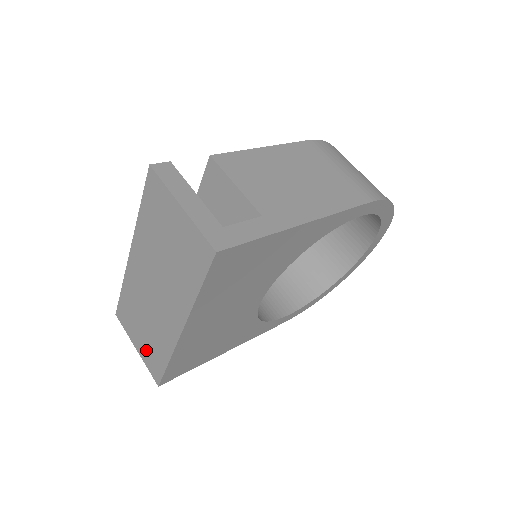
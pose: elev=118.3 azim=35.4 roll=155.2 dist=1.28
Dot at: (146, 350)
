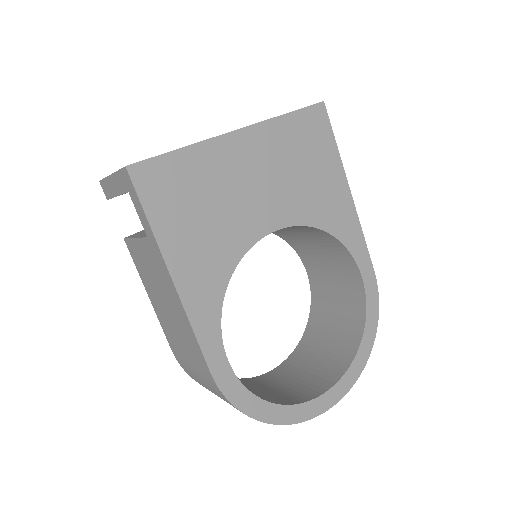
Dot at: occluded
